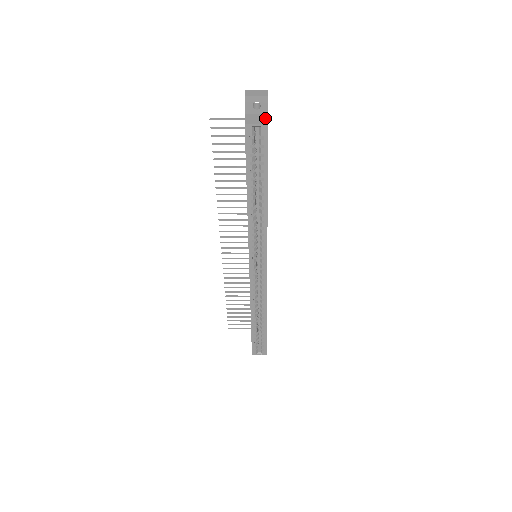
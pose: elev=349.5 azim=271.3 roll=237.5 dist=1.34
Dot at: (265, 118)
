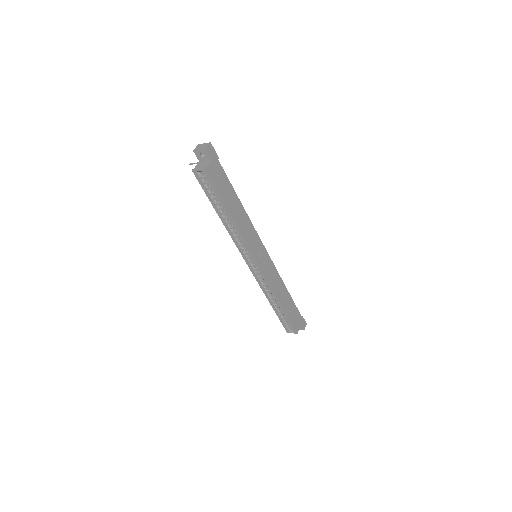
Dot at: (207, 164)
